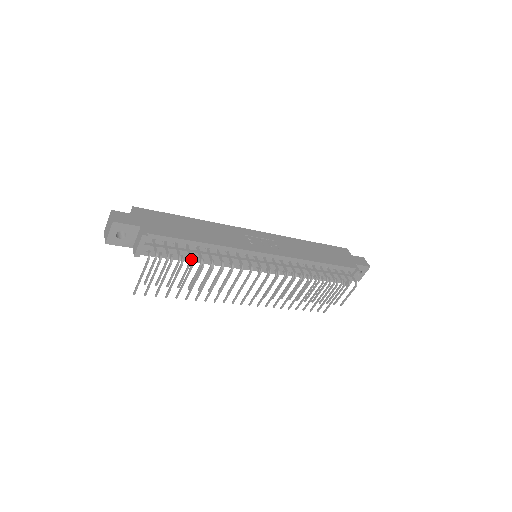
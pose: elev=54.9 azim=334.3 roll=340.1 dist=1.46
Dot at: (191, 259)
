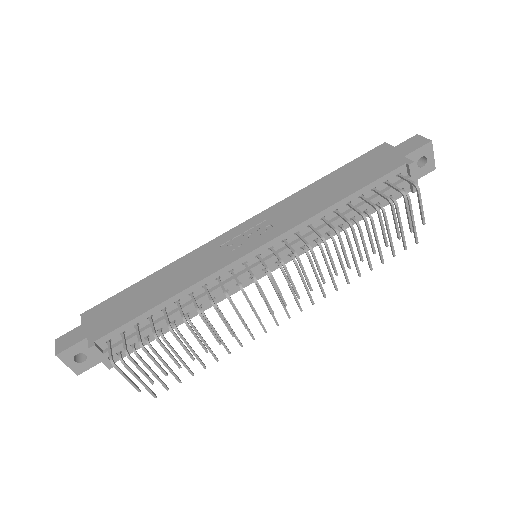
Dot at: (155, 335)
